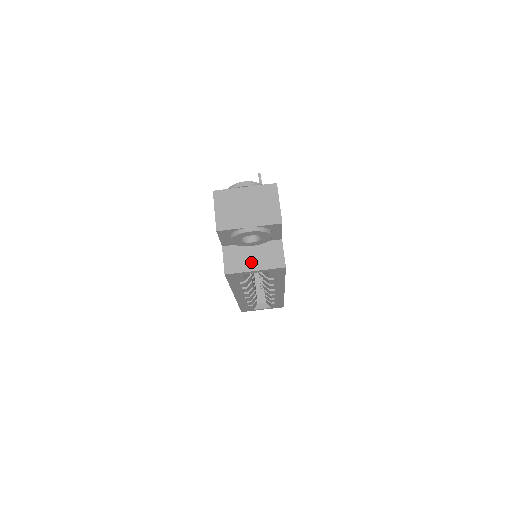
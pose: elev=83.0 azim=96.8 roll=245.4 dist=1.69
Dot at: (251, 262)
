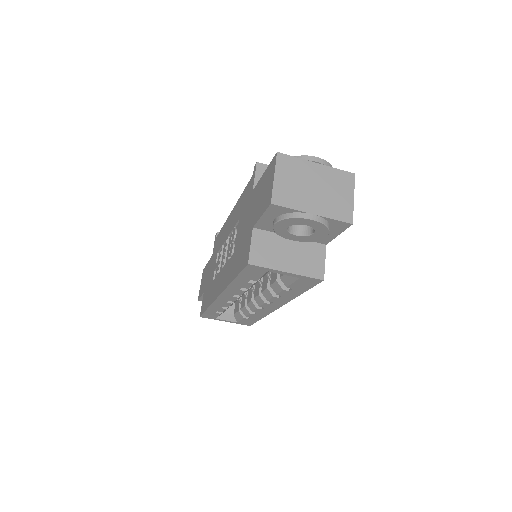
Dot at: (284, 259)
